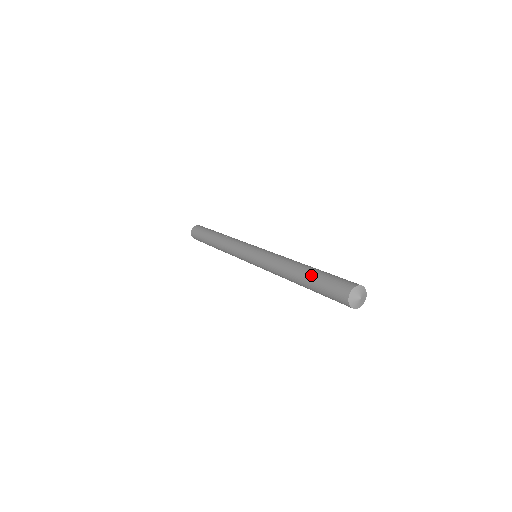
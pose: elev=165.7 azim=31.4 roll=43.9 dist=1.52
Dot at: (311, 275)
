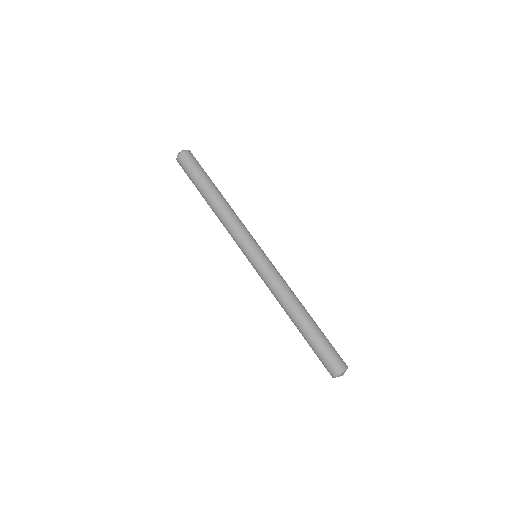
Dot at: occluded
